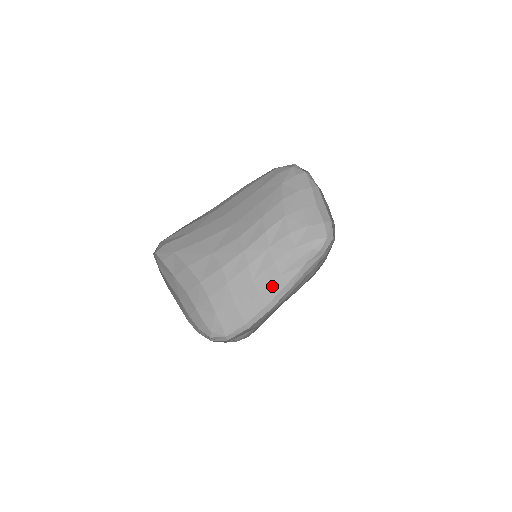
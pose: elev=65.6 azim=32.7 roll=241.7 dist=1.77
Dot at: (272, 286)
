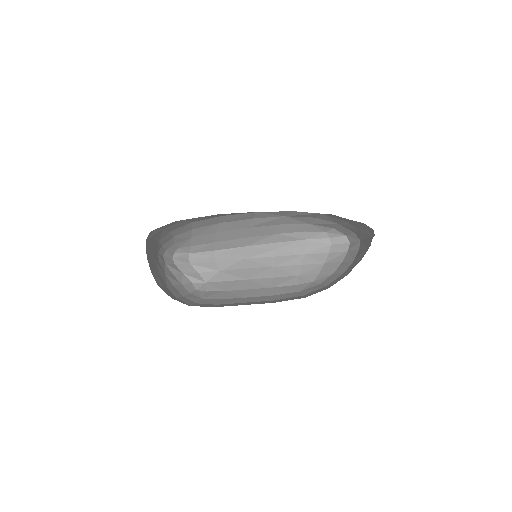
Dot at: (262, 237)
